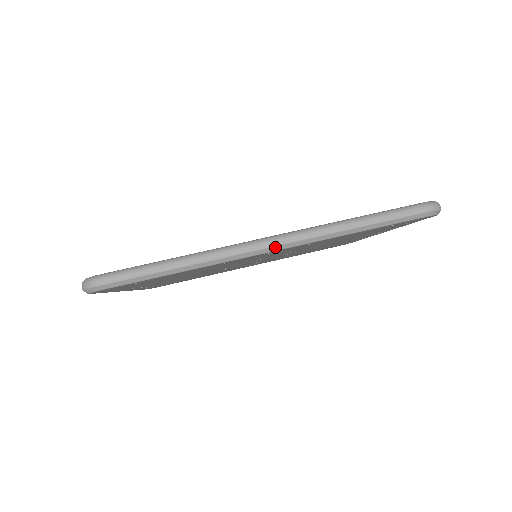
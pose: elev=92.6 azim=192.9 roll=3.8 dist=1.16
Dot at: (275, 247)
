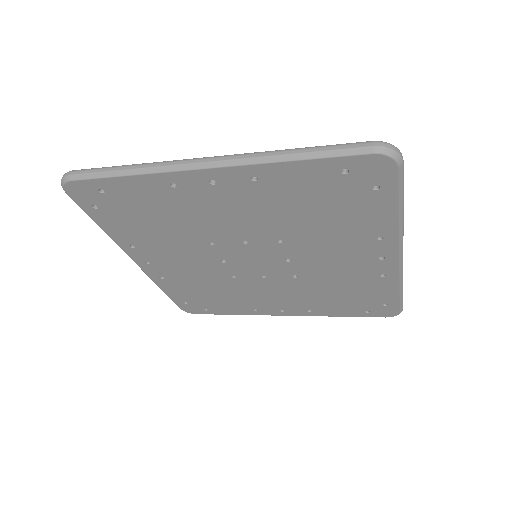
Dot at: (210, 163)
